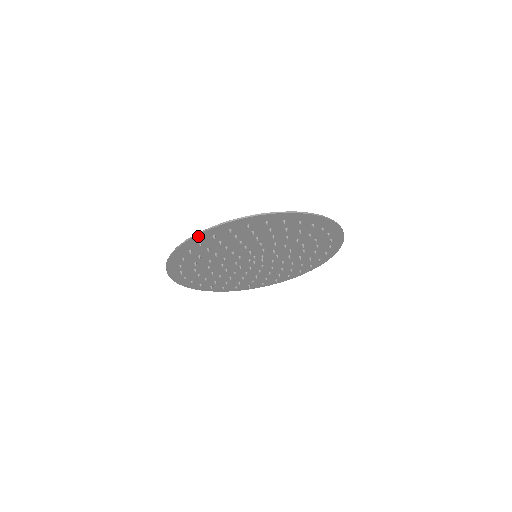
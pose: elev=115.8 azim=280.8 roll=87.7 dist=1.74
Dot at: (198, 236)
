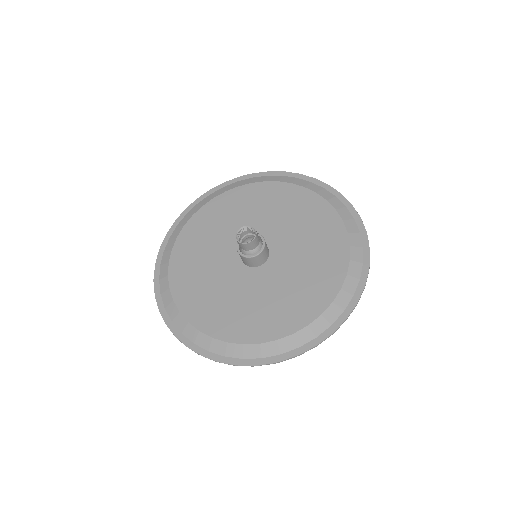
Dot at: (202, 352)
